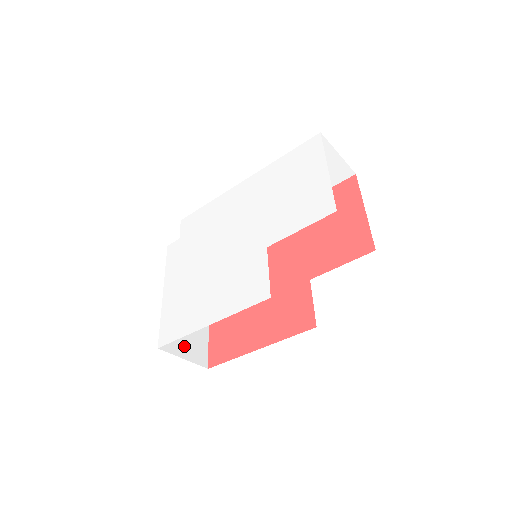
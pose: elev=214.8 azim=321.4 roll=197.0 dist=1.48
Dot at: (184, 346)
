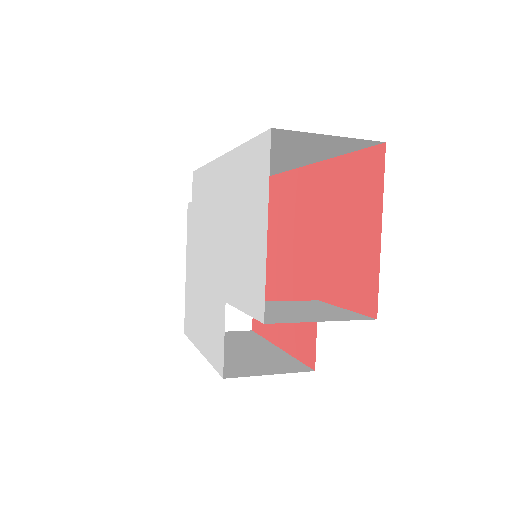
Dot at: occluded
